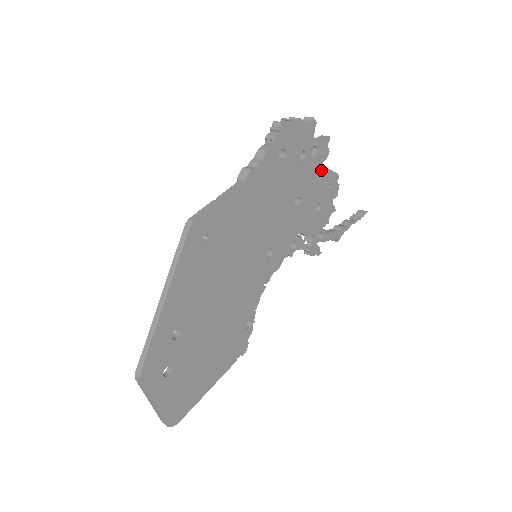
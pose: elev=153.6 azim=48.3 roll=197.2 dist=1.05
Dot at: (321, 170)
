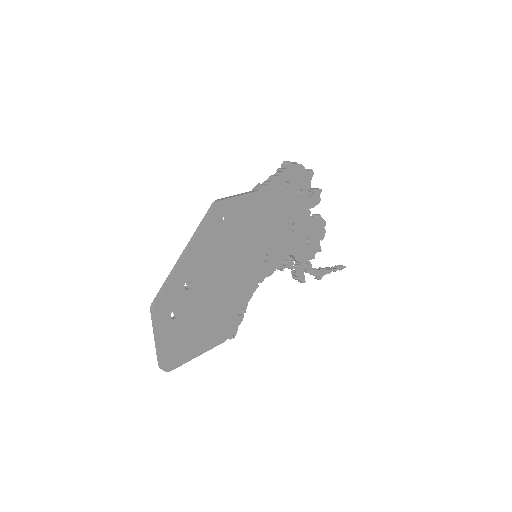
Dot at: (313, 214)
